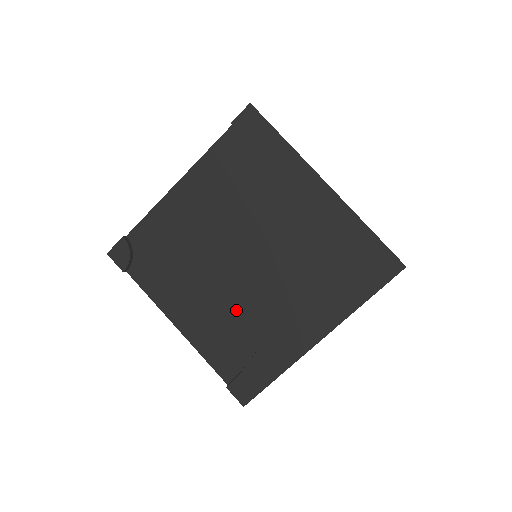
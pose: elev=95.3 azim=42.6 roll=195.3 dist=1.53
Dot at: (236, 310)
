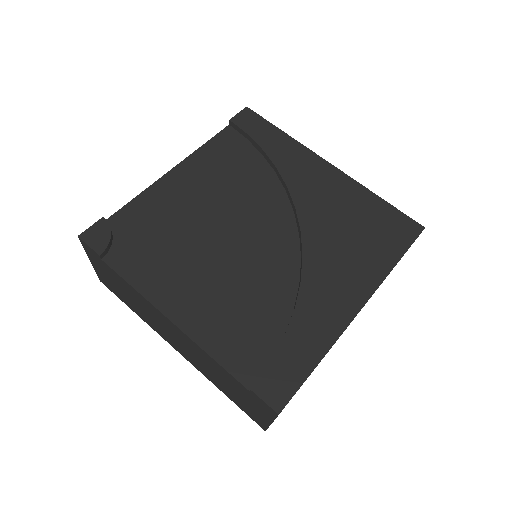
Dot at: (251, 291)
